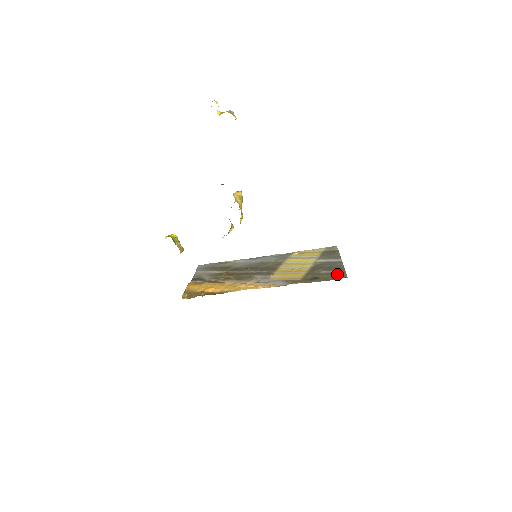
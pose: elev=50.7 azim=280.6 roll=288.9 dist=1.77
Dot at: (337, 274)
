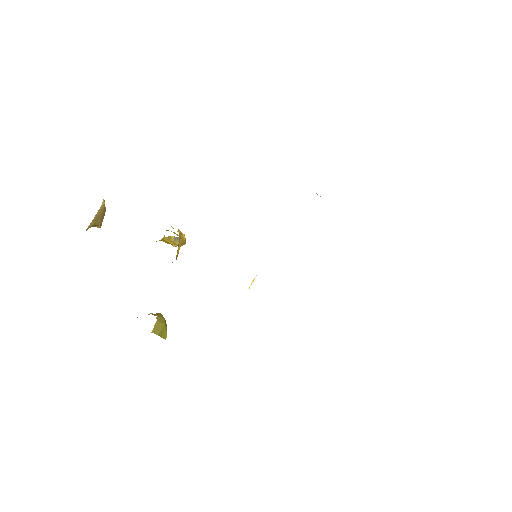
Dot at: occluded
